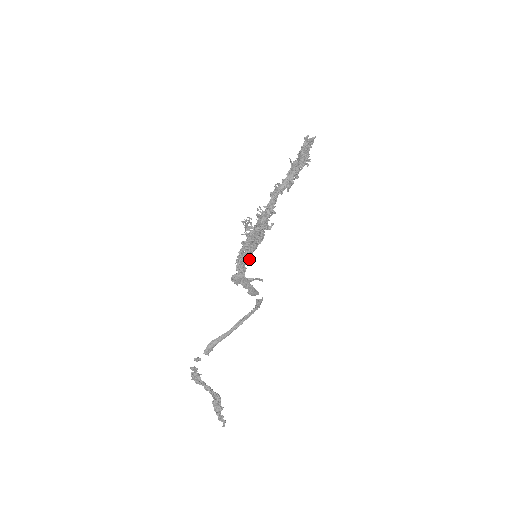
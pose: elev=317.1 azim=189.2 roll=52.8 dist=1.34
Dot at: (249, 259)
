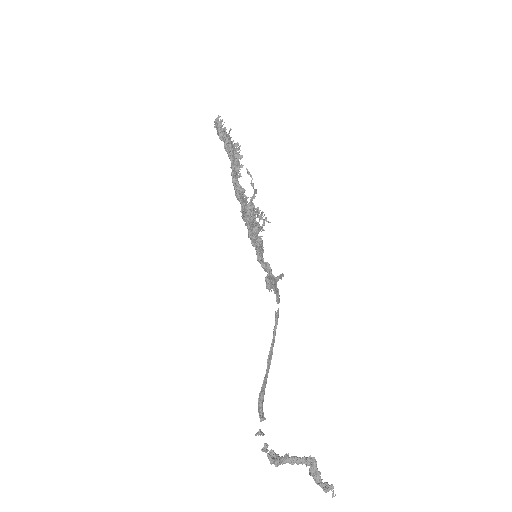
Dot at: (262, 256)
